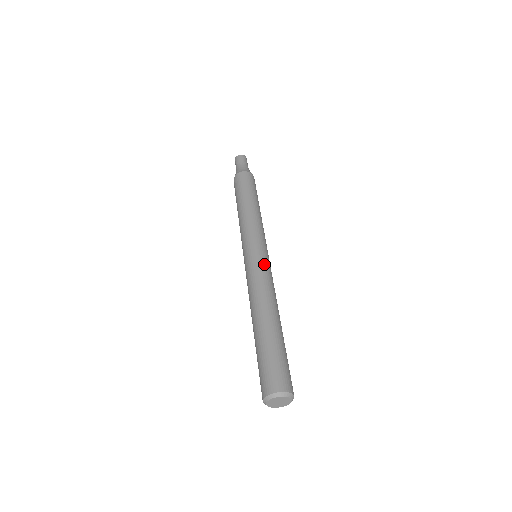
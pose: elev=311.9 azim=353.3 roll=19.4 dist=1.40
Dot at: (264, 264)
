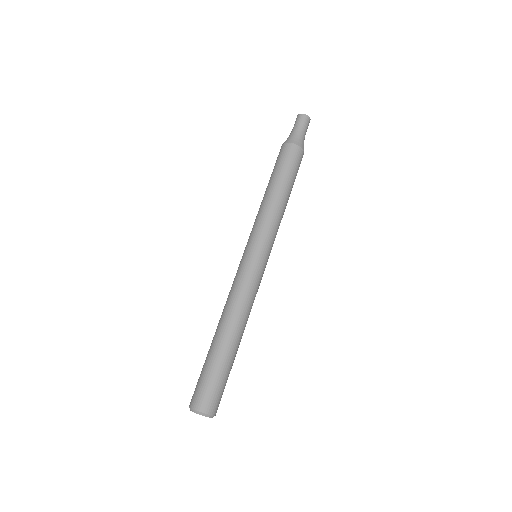
Dot at: (253, 274)
